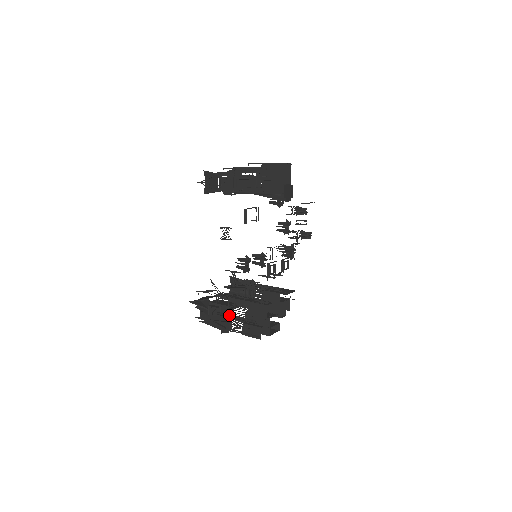
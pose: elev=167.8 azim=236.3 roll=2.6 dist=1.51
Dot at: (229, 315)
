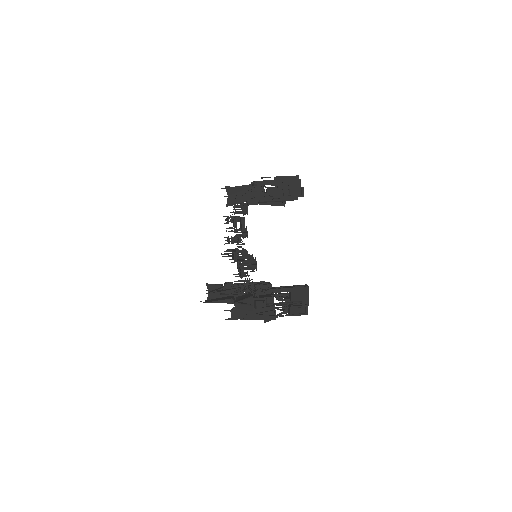
Dot at: (276, 304)
